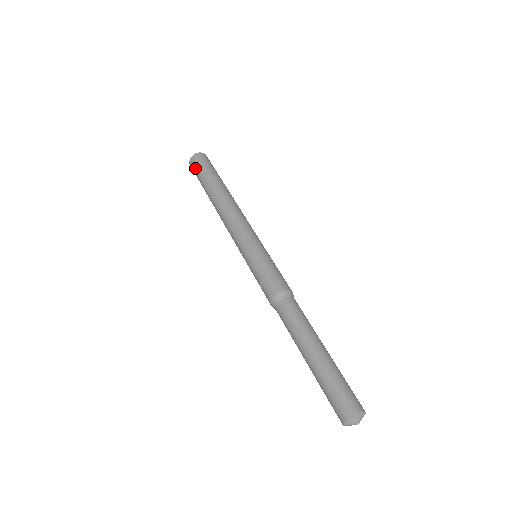
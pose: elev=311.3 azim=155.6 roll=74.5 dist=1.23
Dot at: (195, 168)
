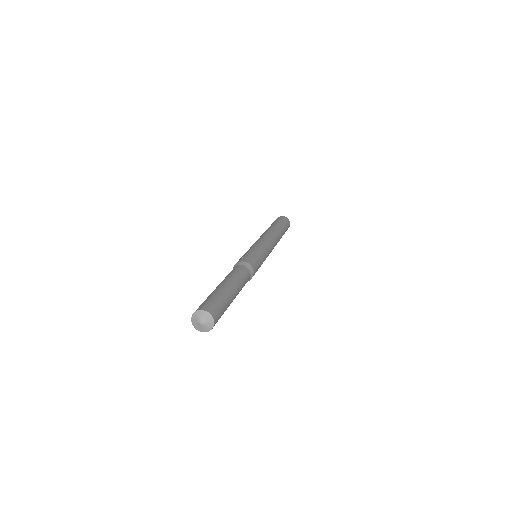
Dot at: (278, 219)
